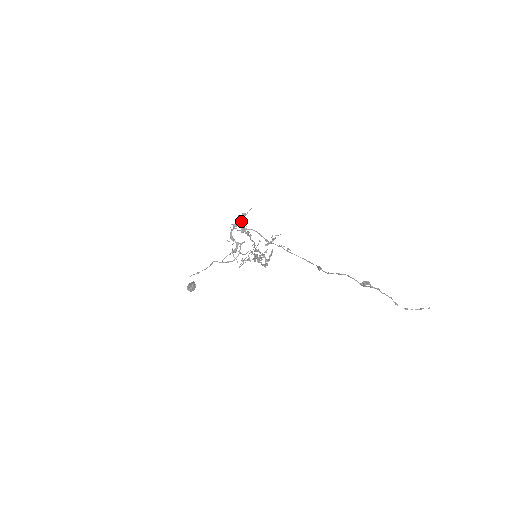
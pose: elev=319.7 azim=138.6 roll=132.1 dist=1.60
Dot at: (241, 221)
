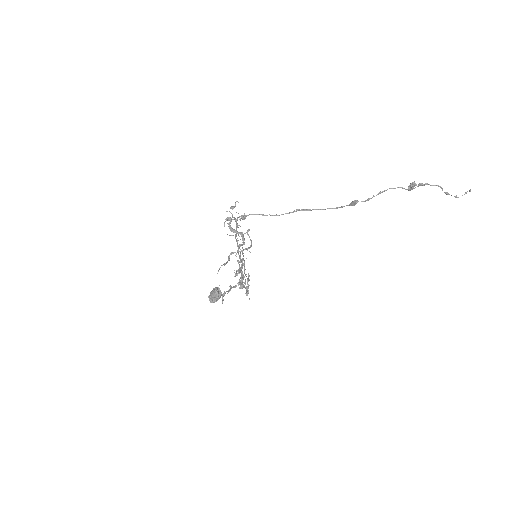
Dot at: (232, 215)
